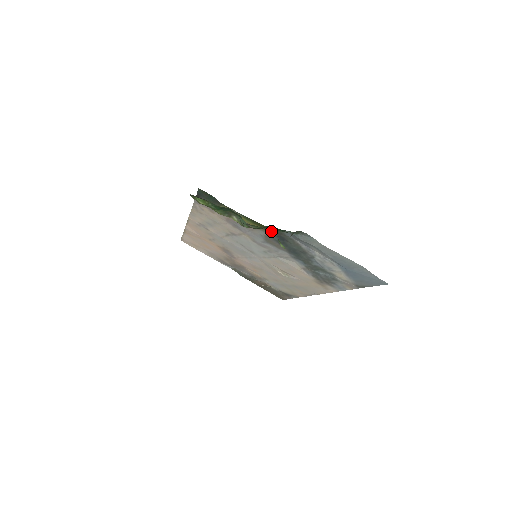
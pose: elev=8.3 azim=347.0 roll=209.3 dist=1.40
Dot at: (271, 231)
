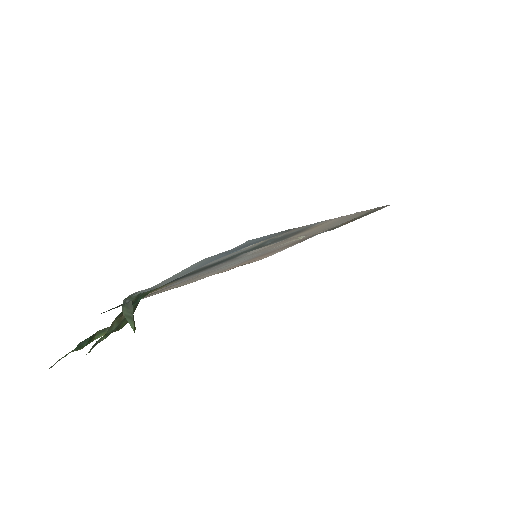
Dot at: occluded
